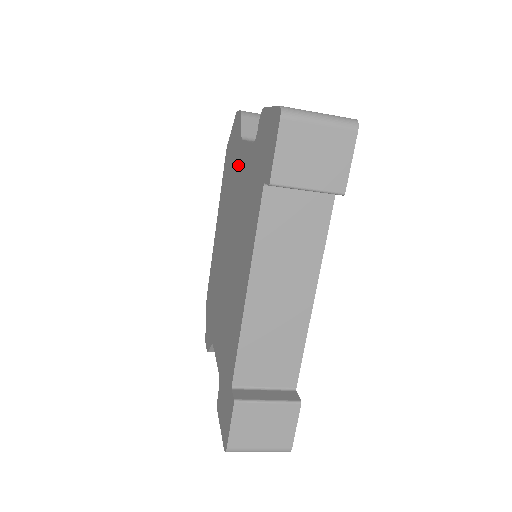
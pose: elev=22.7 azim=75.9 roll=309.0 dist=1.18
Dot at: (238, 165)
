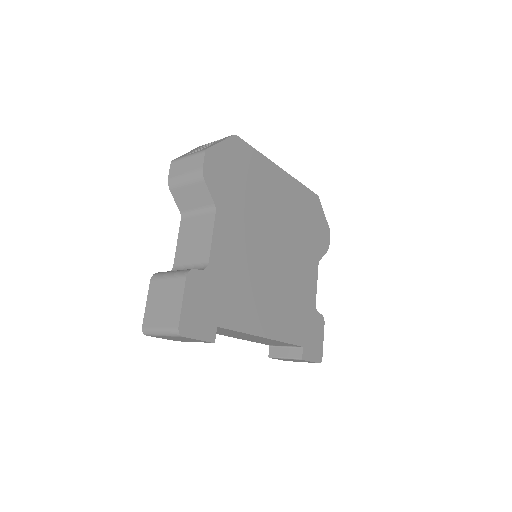
Dot at: occluded
